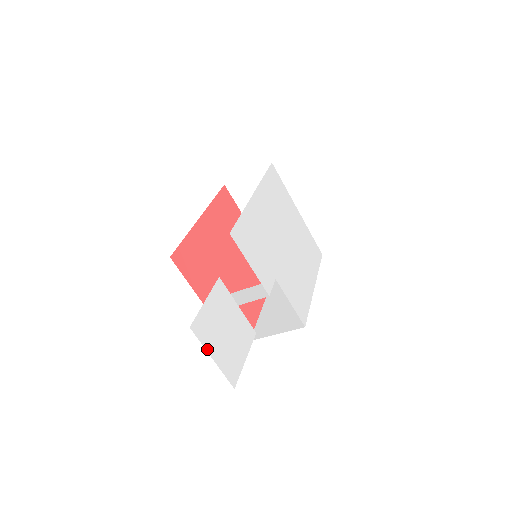
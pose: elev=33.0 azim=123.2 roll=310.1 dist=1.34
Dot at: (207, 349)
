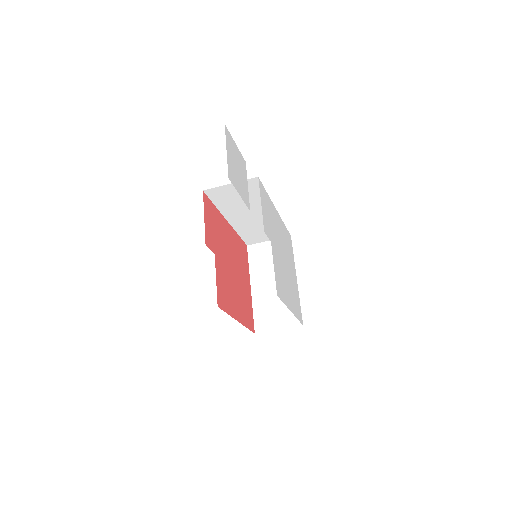
Dot at: (226, 143)
